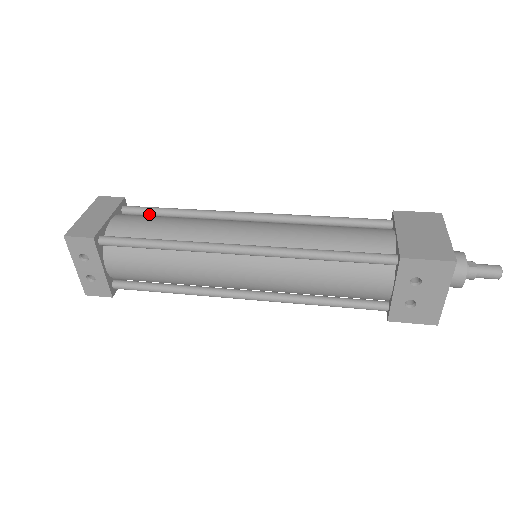
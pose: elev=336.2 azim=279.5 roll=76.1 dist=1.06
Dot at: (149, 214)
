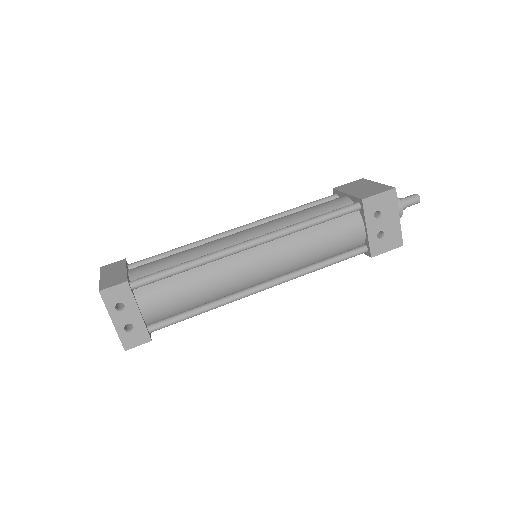
Dot at: occluded
